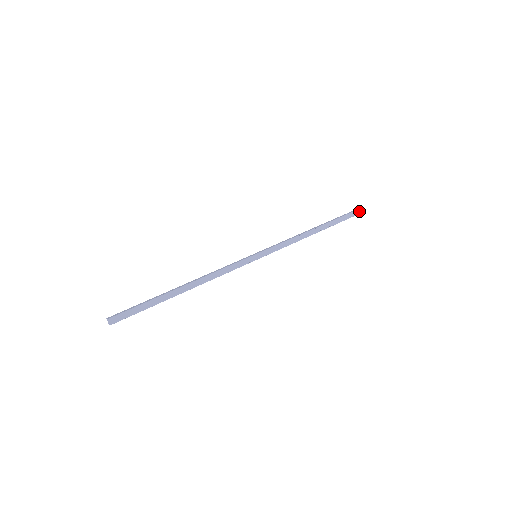
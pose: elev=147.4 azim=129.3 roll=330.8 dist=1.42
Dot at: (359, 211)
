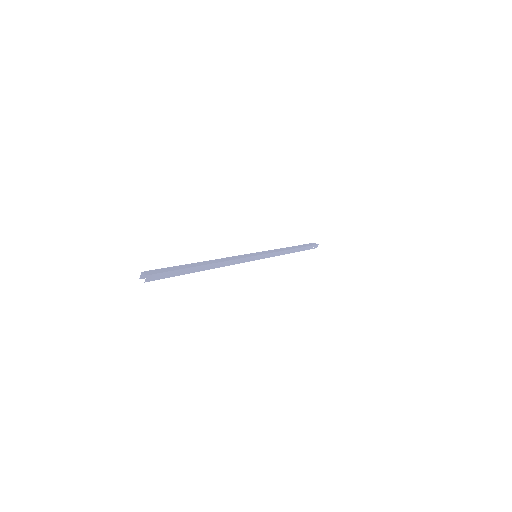
Dot at: occluded
